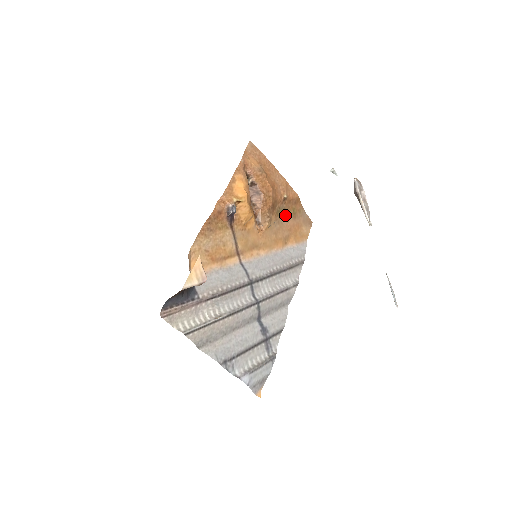
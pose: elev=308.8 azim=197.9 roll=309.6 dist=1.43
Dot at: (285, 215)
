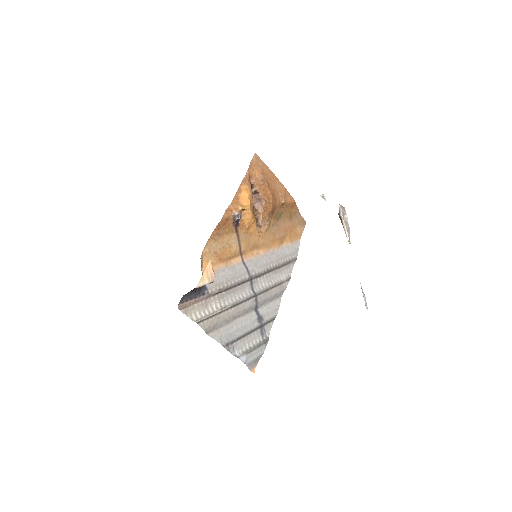
Dot at: (282, 218)
